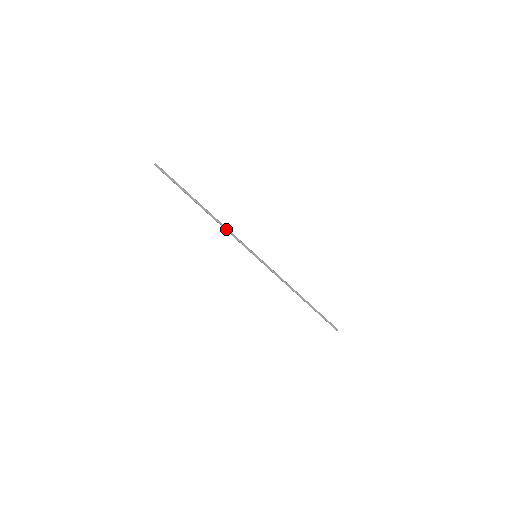
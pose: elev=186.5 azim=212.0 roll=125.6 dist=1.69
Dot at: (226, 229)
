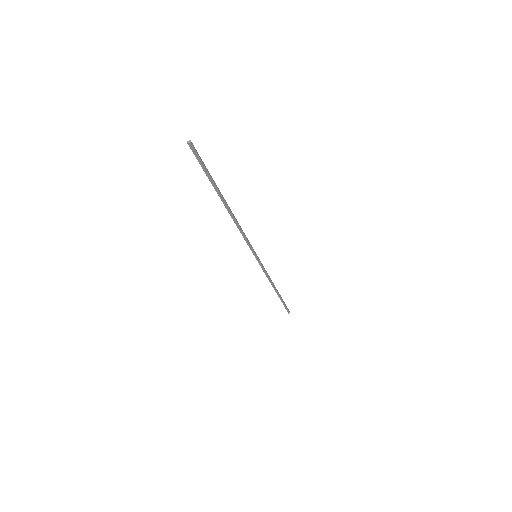
Dot at: (241, 229)
